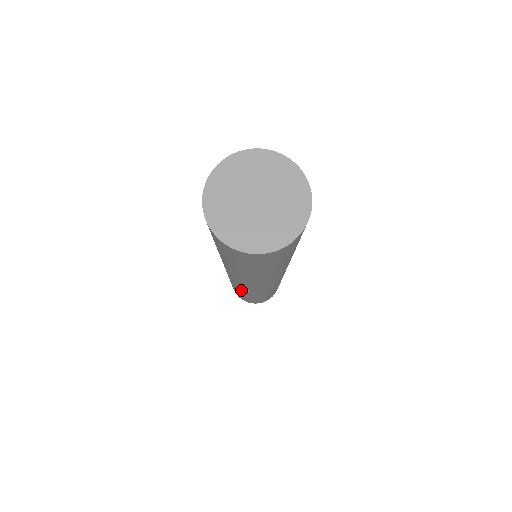
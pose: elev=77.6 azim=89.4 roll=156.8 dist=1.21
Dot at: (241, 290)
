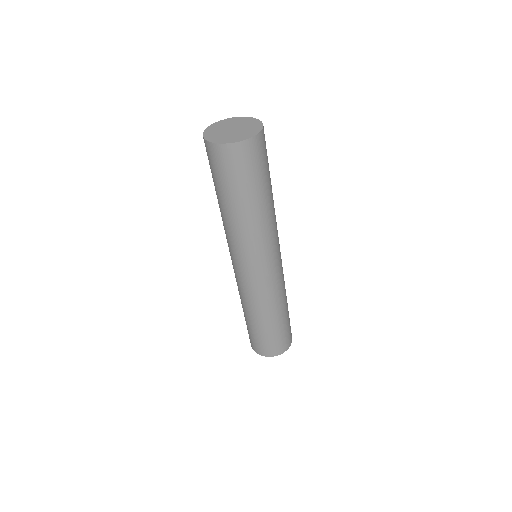
Dot at: (251, 298)
